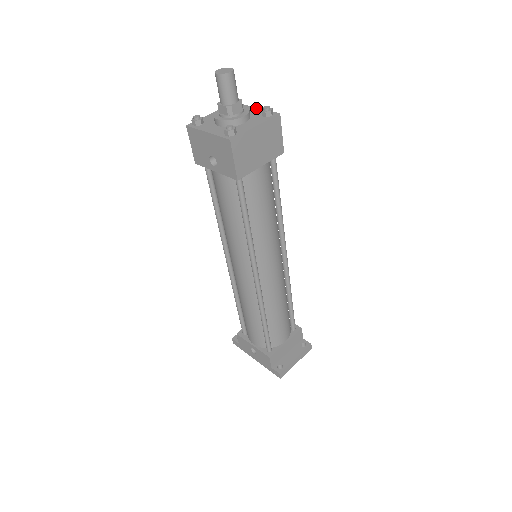
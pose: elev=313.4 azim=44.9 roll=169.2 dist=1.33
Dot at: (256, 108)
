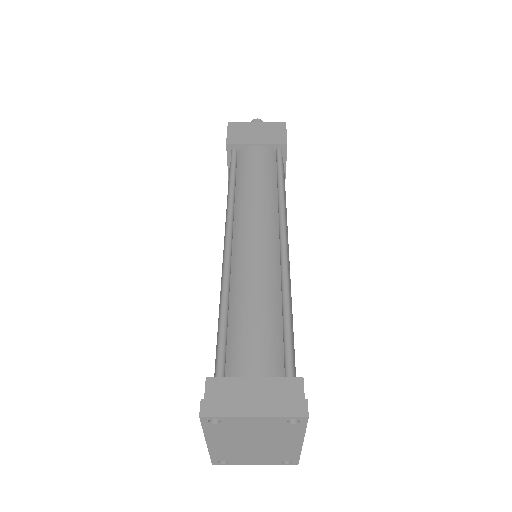
Dot at: occluded
